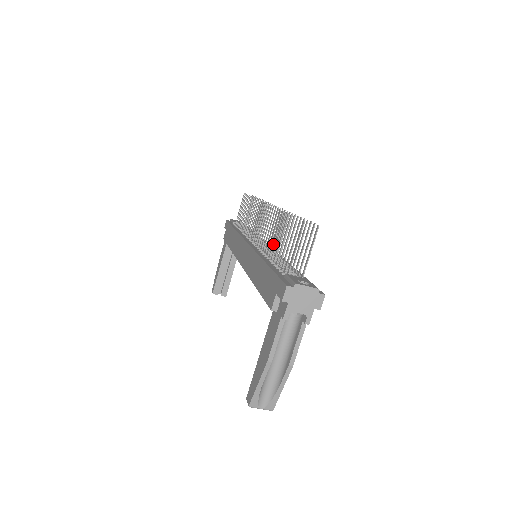
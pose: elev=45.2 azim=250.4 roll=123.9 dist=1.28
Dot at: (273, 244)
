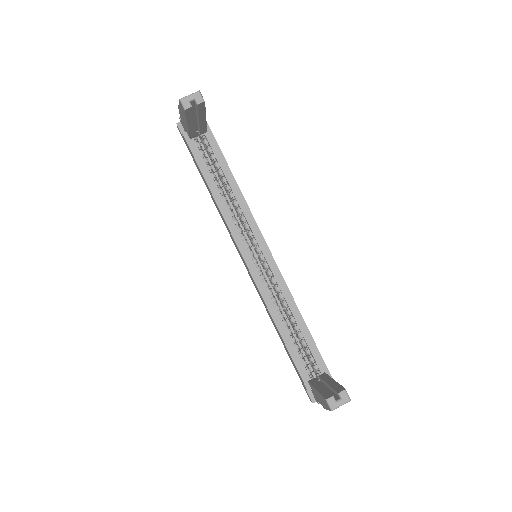
Dot at: occluded
